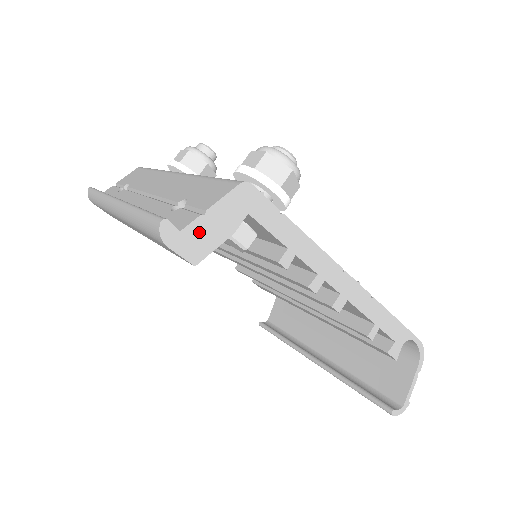
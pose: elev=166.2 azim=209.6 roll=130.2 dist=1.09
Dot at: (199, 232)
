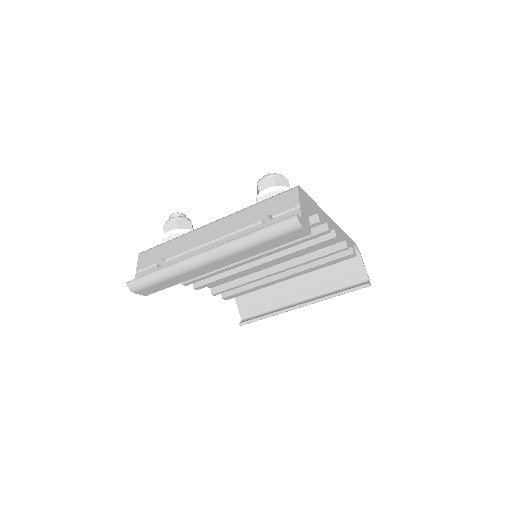
Dot at: (304, 216)
